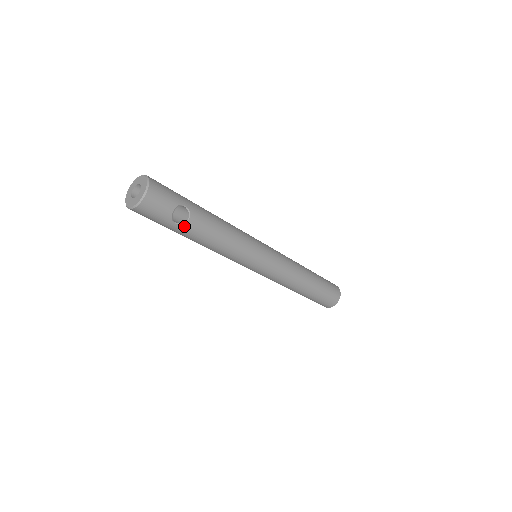
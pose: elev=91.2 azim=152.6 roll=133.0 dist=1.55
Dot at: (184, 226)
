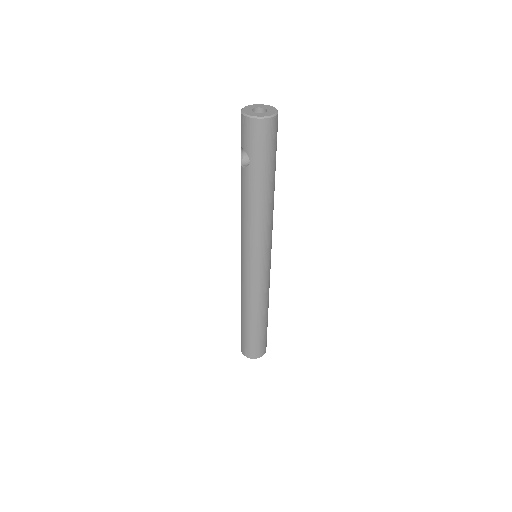
Dot at: (275, 165)
